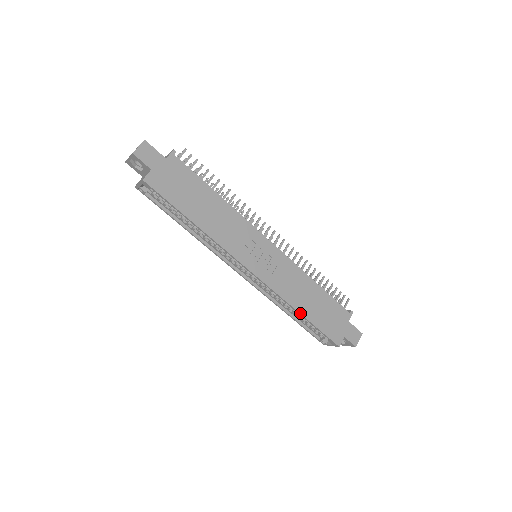
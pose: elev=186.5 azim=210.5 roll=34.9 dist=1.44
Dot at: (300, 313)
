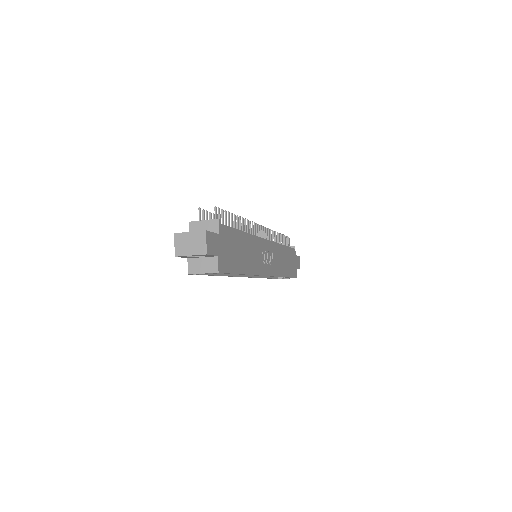
Dot at: occluded
